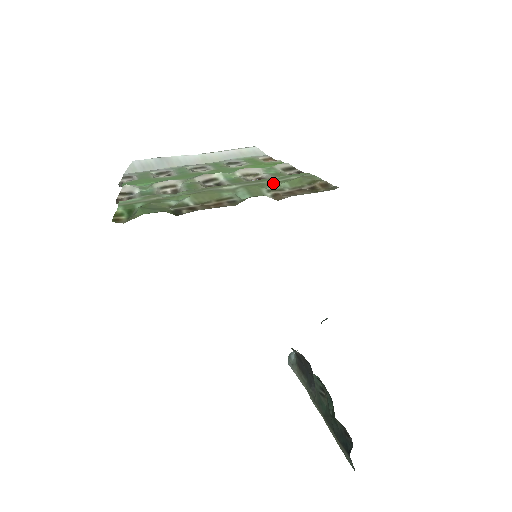
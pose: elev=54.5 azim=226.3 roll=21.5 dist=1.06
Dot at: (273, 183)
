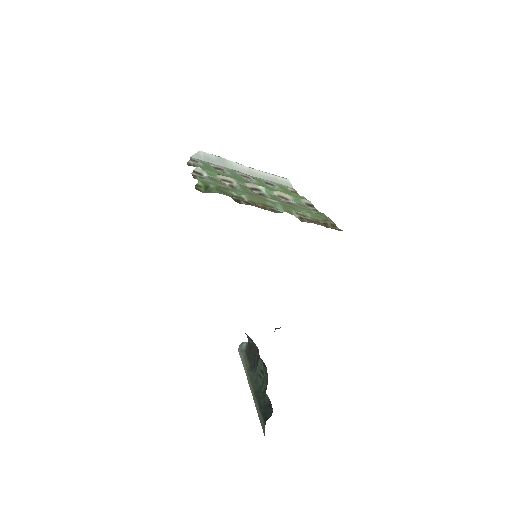
Dot at: (300, 210)
